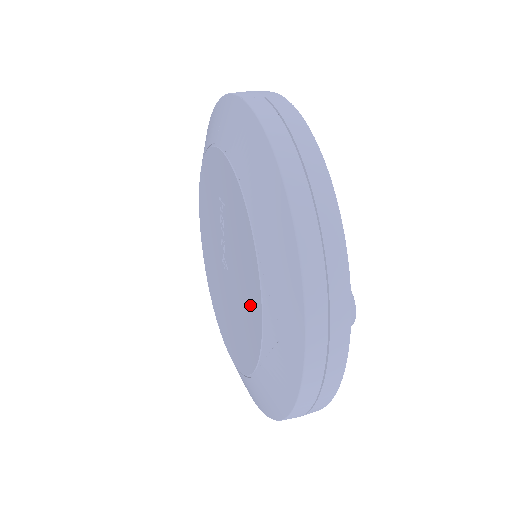
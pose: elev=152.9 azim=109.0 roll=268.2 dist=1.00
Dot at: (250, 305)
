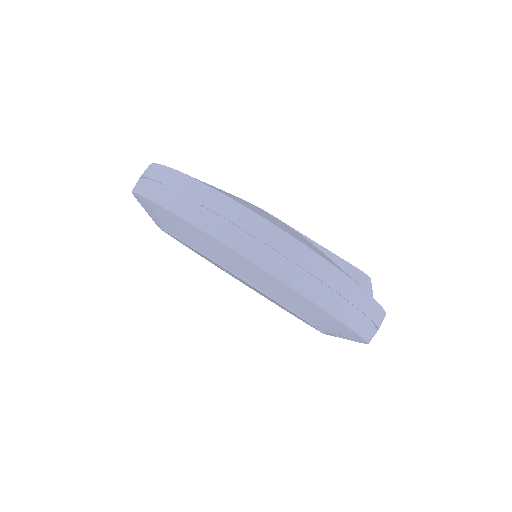
Dot at: occluded
